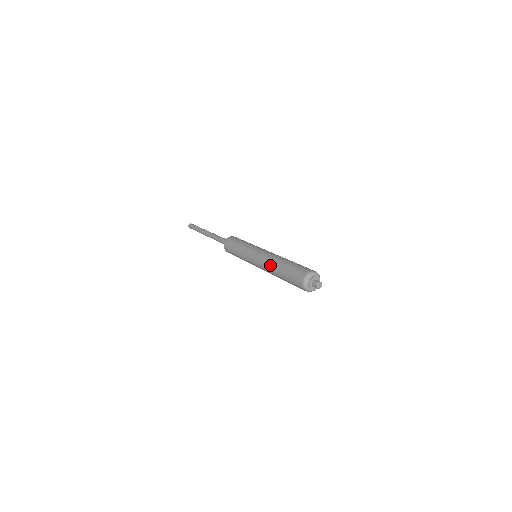
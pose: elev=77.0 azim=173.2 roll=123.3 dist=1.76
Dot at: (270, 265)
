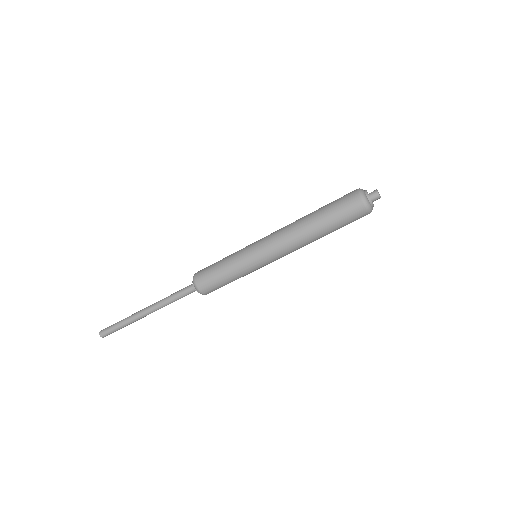
Dot at: (297, 230)
